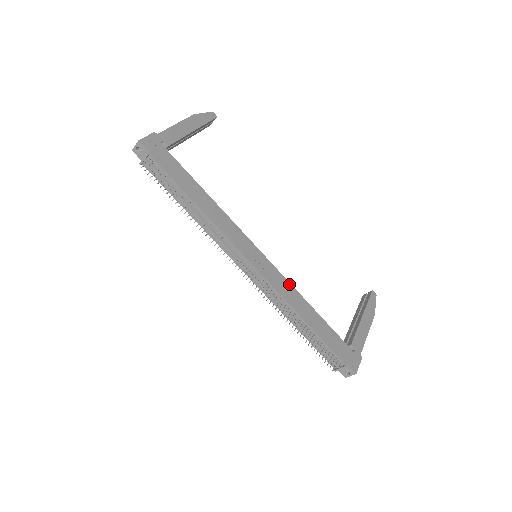
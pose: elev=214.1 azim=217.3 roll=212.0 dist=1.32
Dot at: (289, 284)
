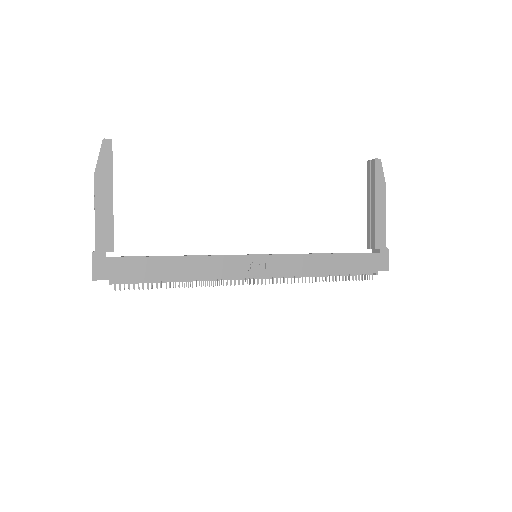
Dot at: (298, 256)
